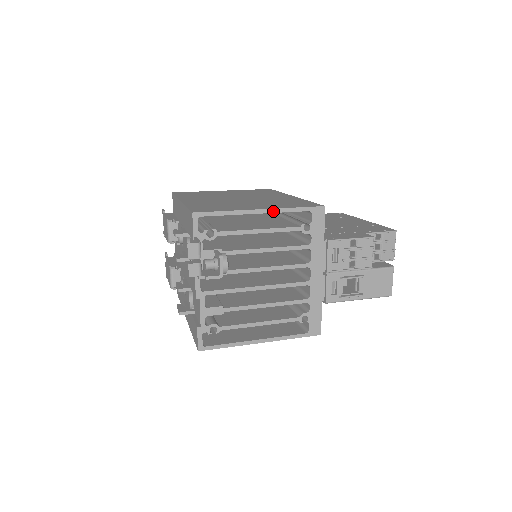
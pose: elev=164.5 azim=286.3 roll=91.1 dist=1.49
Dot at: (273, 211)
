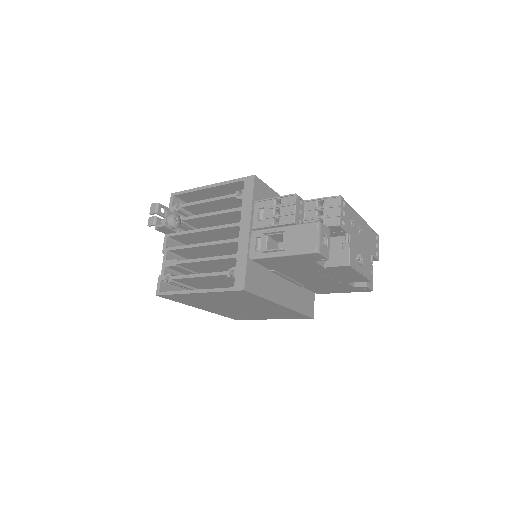
Dot at: (217, 185)
